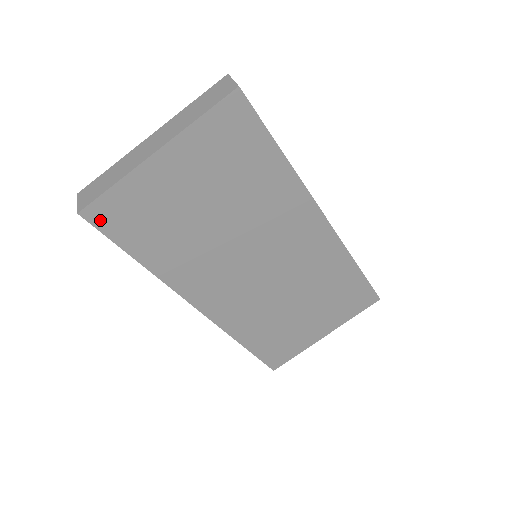
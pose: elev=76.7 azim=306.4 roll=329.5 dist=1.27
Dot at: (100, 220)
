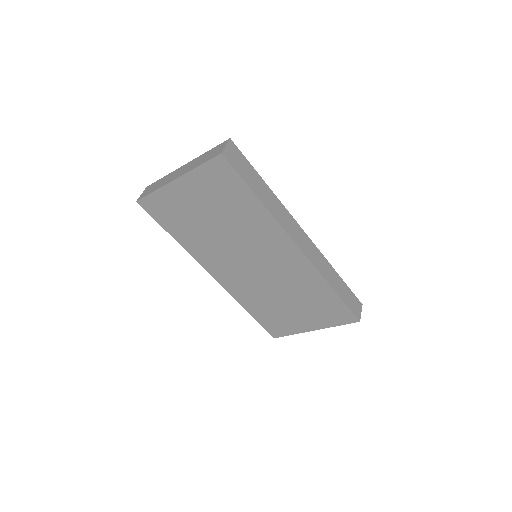
Dot at: (149, 208)
